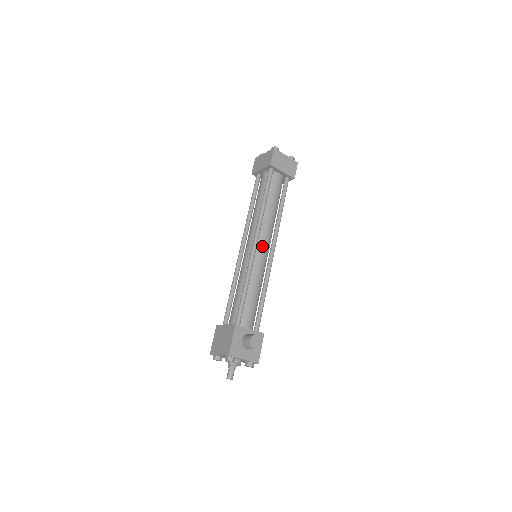
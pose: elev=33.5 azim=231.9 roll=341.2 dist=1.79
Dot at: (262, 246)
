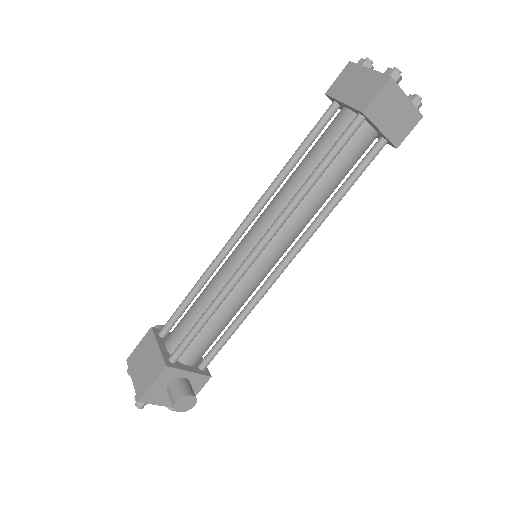
Dot at: (270, 254)
